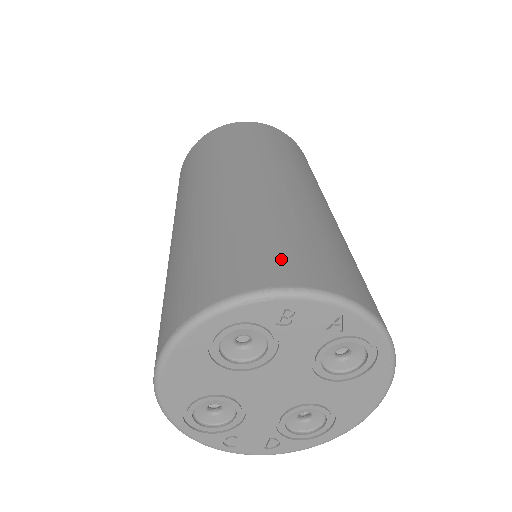
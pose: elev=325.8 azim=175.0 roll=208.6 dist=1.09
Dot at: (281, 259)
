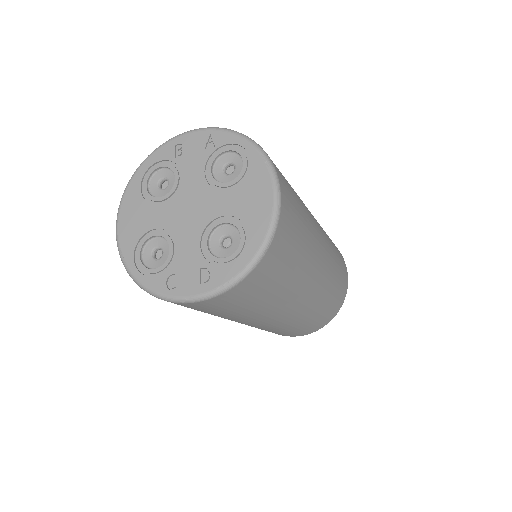
Dot at: occluded
